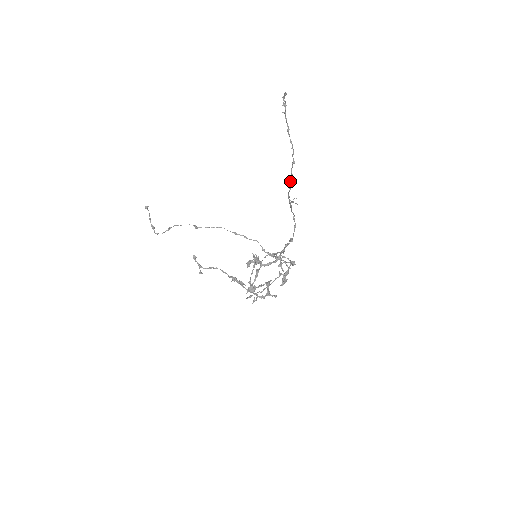
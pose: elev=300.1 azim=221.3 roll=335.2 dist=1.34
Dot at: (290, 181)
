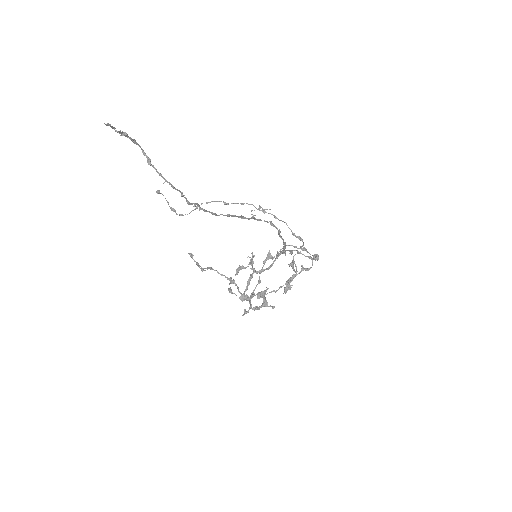
Dot at: (200, 209)
